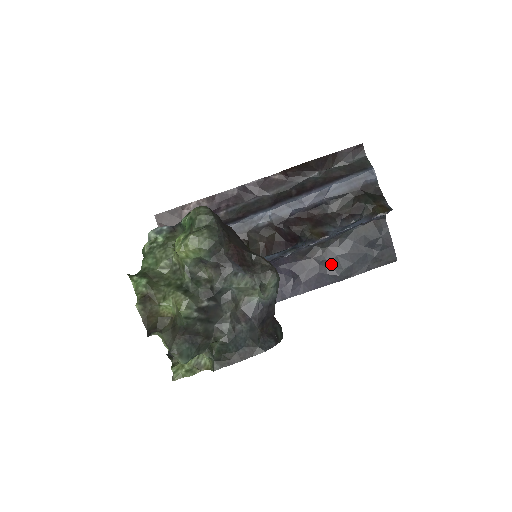
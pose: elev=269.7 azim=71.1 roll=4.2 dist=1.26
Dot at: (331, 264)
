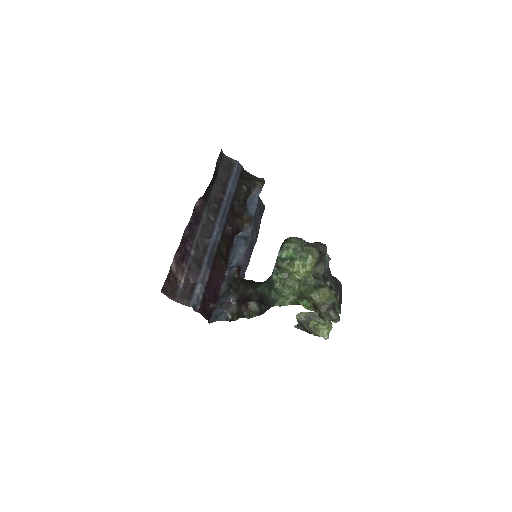
Dot at: occluded
